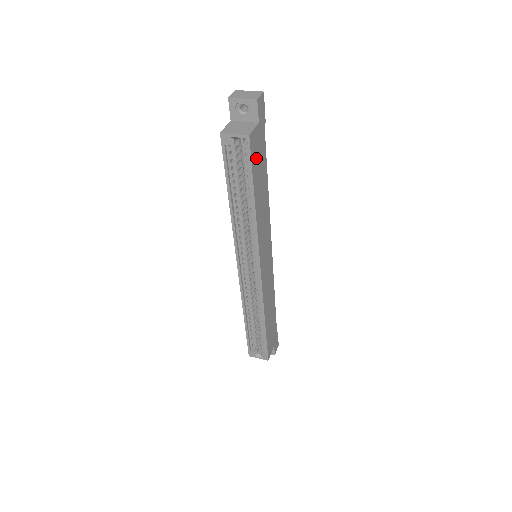
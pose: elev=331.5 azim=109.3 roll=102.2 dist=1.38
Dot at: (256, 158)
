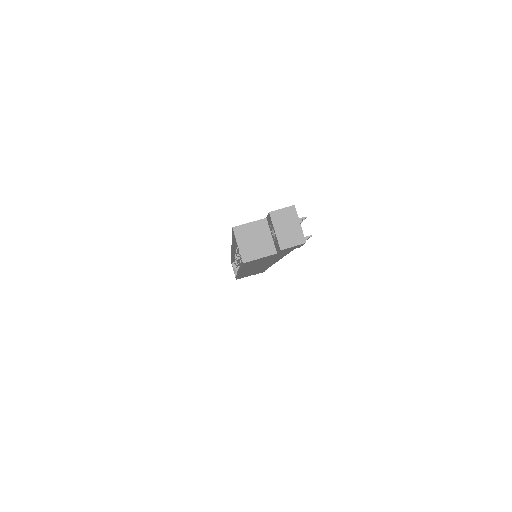
Dot at: (258, 261)
